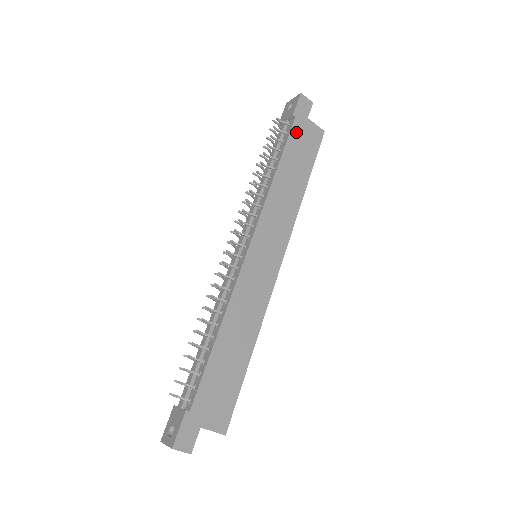
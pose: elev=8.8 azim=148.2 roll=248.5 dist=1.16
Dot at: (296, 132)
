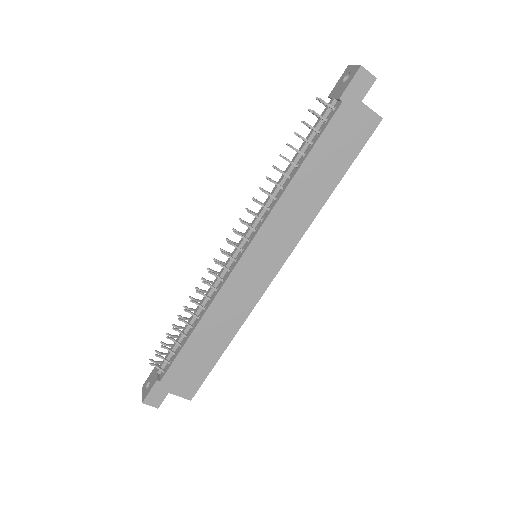
Dot at: (338, 122)
